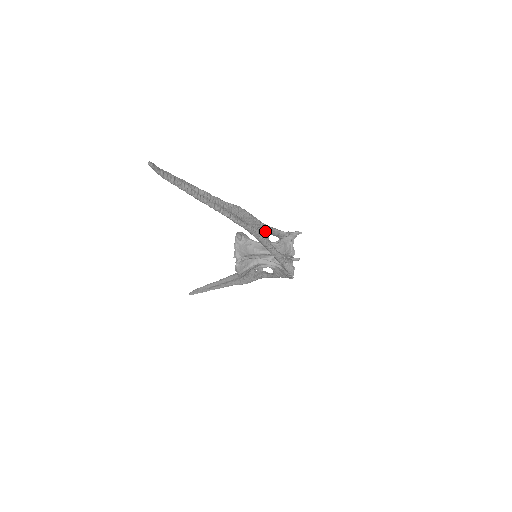
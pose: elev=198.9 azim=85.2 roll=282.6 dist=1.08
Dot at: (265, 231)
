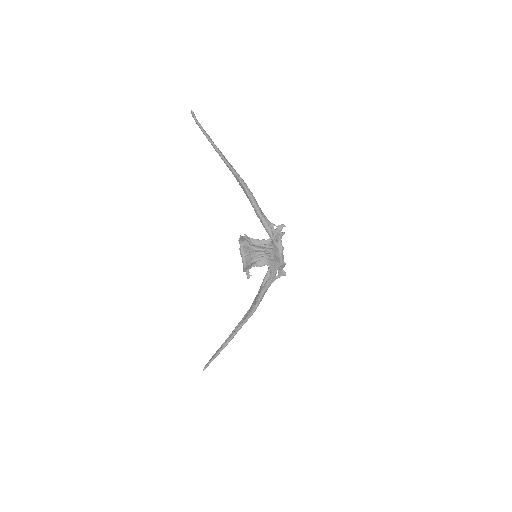
Dot at: occluded
